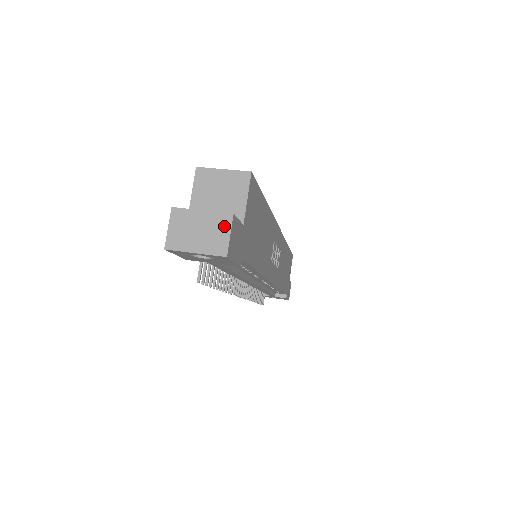
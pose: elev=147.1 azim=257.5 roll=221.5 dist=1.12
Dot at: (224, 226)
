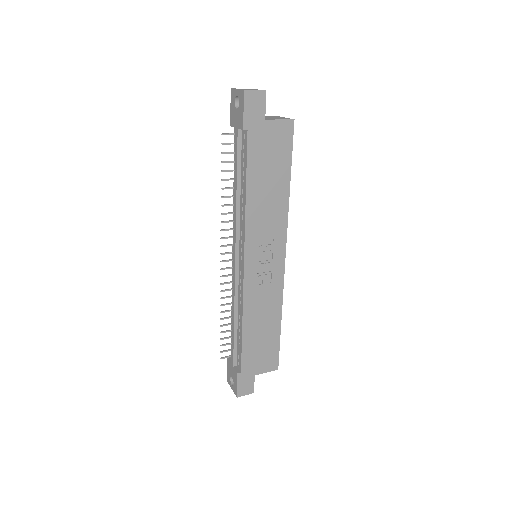
Dot at: (258, 90)
